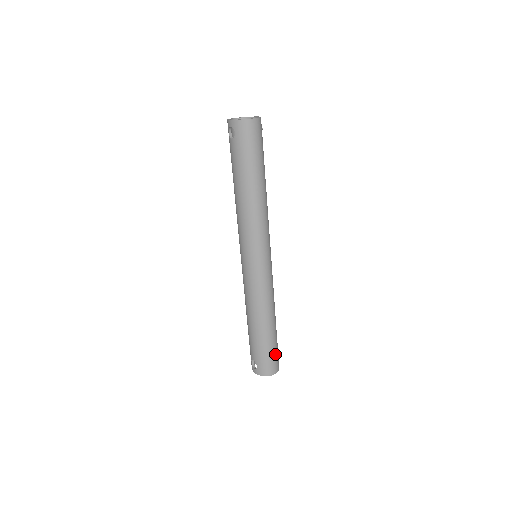
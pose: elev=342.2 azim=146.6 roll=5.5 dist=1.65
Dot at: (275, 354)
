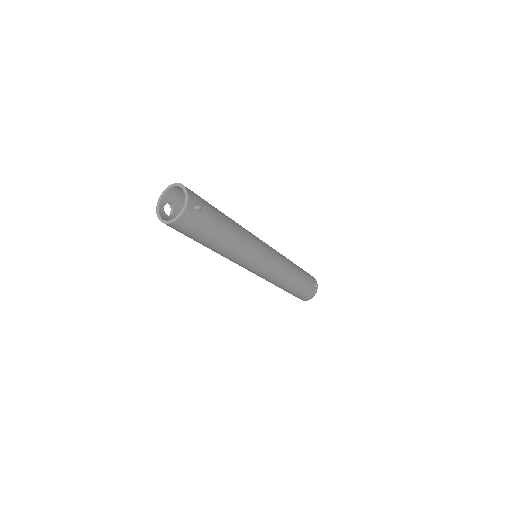
Dot at: (300, 296)
